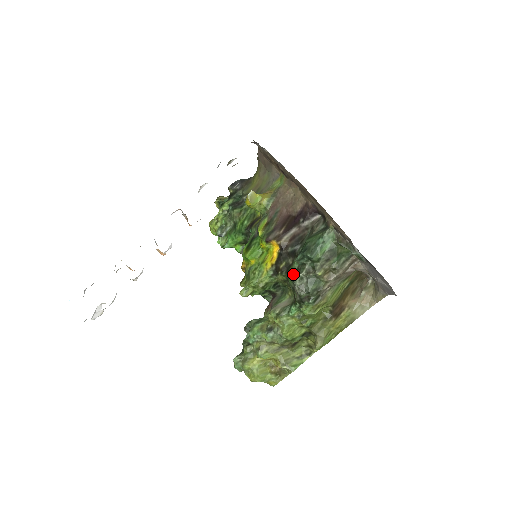
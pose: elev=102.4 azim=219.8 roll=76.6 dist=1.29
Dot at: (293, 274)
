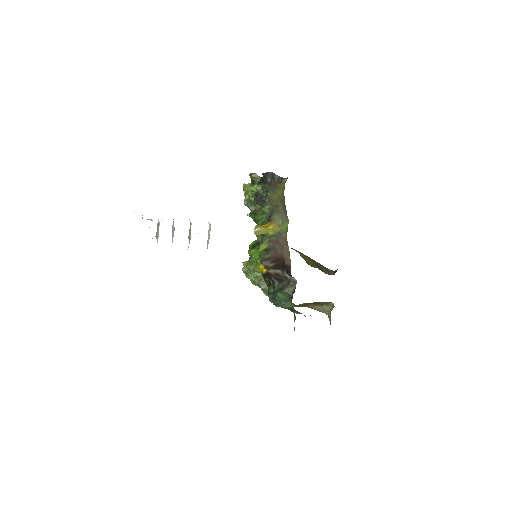
Dot at: (269, 292)
